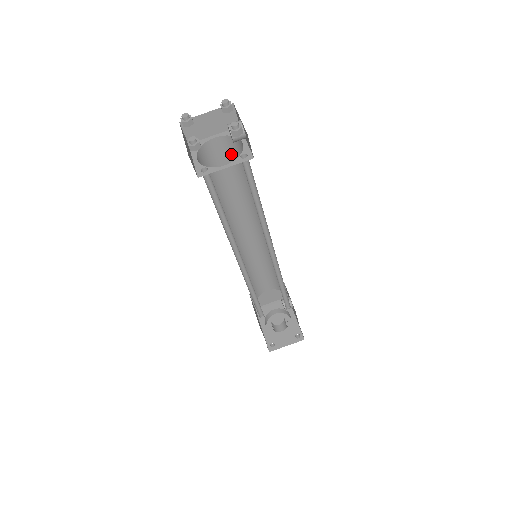
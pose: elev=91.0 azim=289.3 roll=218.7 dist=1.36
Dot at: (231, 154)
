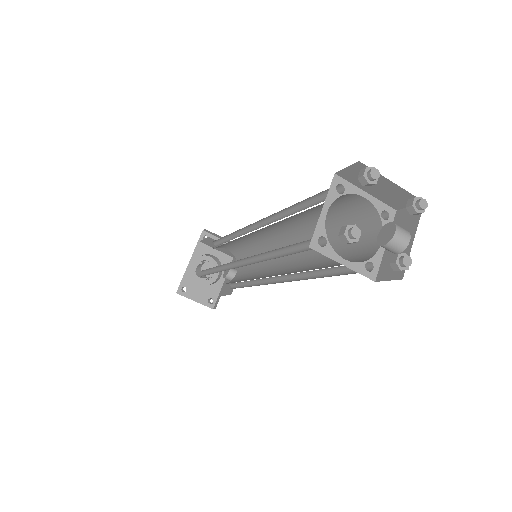
Dot at: (355, 214)
